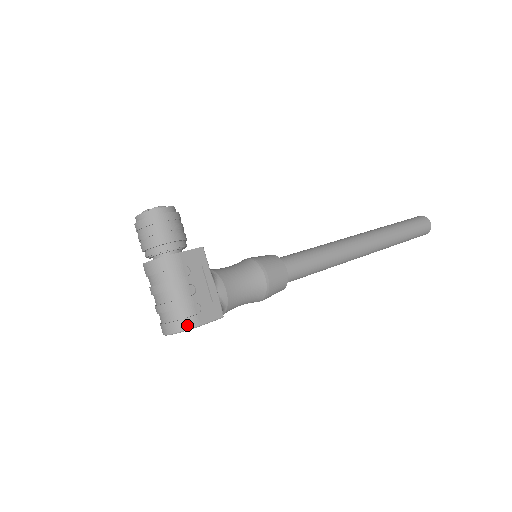
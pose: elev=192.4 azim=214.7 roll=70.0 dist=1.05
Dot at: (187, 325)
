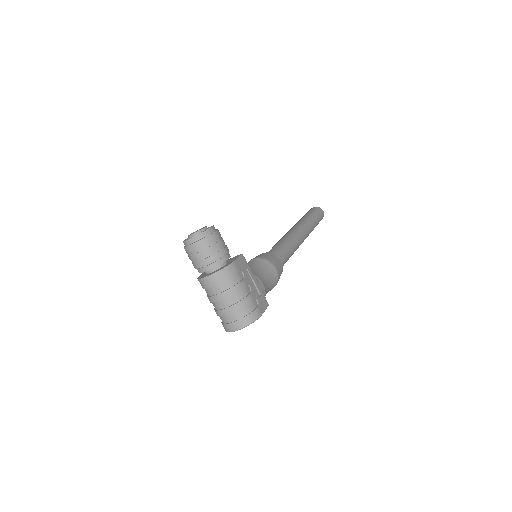
Dot at: (255, 317)
